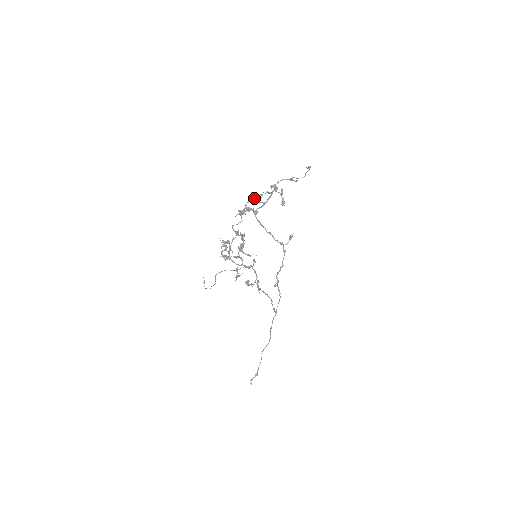
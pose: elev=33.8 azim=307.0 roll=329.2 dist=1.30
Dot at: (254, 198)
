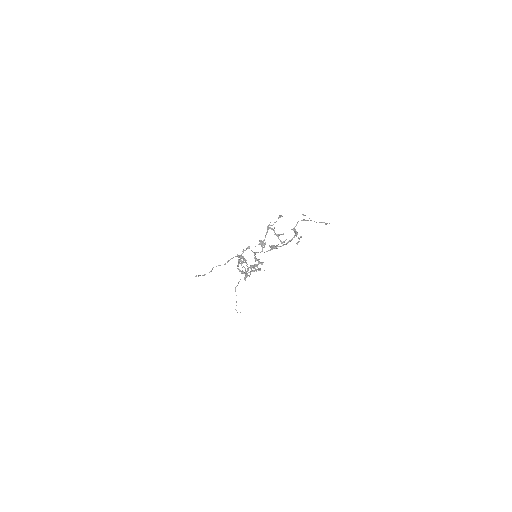
Dot at: (275, 234)
